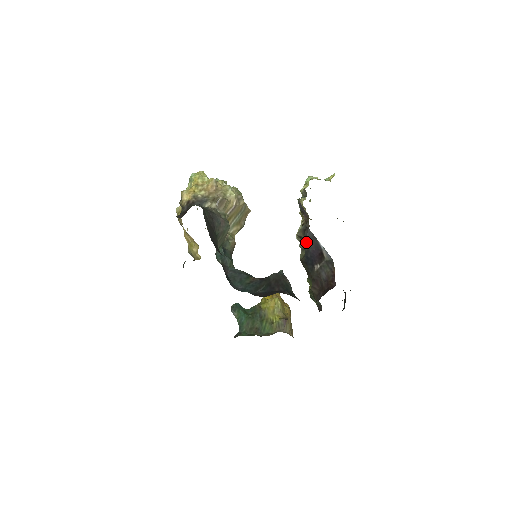
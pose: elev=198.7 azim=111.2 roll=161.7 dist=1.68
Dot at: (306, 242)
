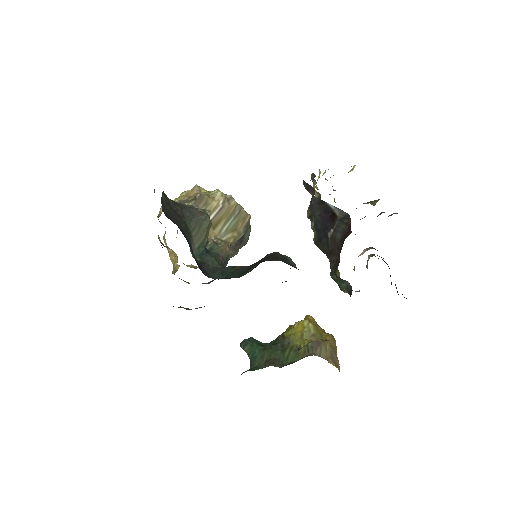
Dot at: (313, 212)
